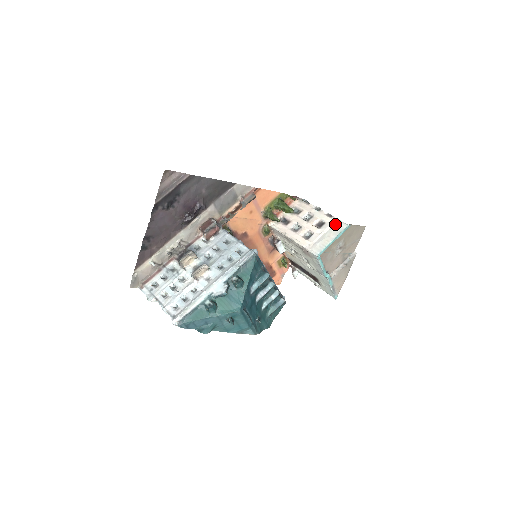
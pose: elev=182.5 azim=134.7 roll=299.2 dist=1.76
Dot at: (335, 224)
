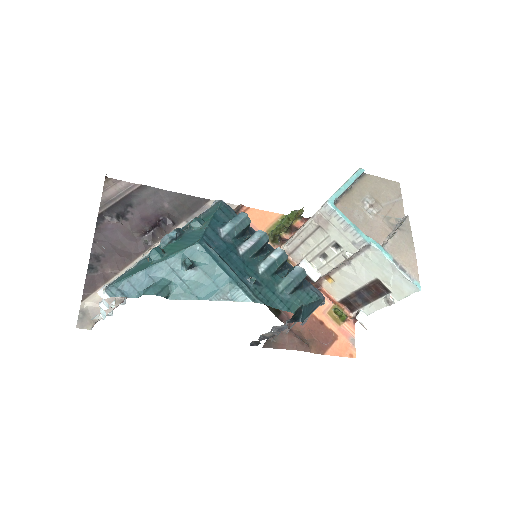
Dot at: occluded
